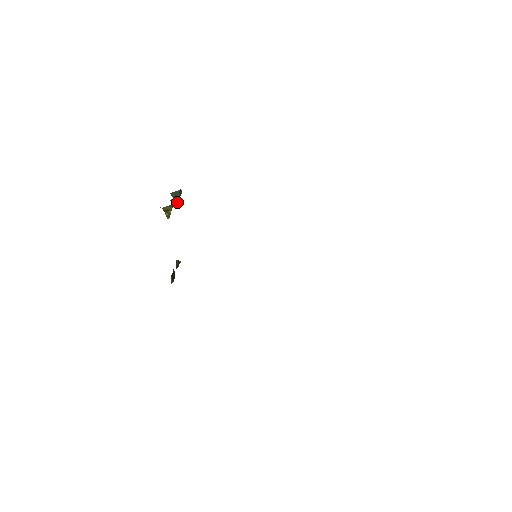
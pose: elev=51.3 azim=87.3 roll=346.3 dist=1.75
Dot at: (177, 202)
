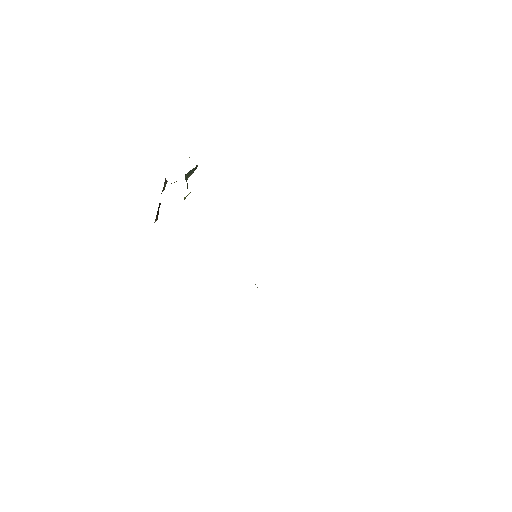
Dot at: occluded
